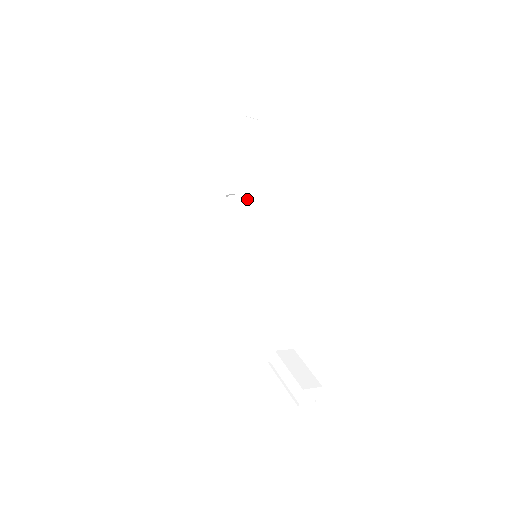
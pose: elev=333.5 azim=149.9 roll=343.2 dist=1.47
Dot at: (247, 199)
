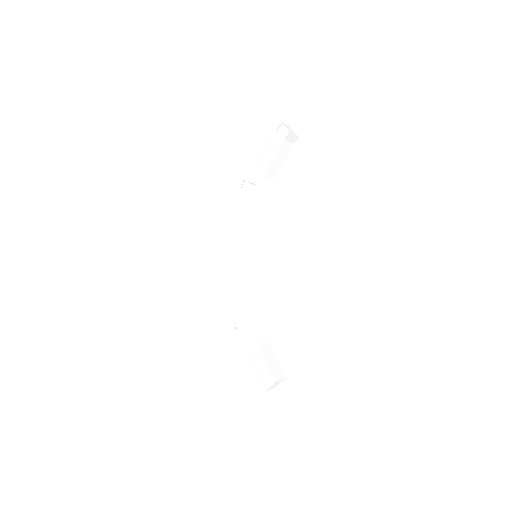
Dot at: (261, 201)
